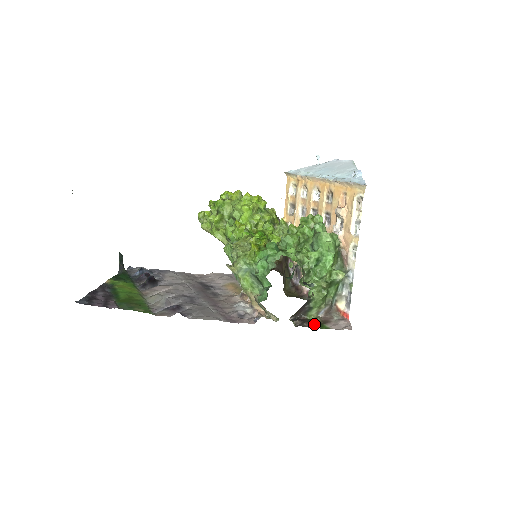
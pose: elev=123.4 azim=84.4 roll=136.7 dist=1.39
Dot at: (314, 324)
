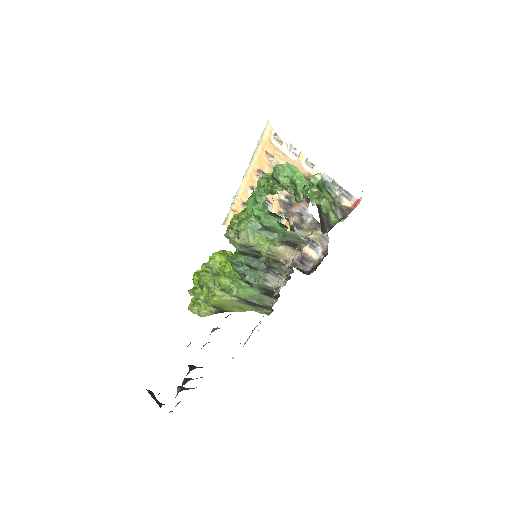
Dot at: occluded
